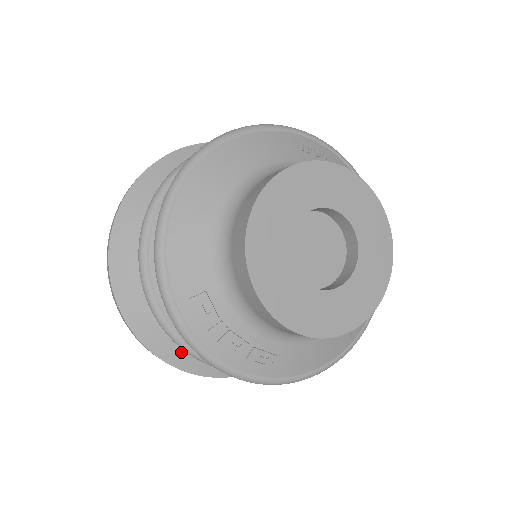
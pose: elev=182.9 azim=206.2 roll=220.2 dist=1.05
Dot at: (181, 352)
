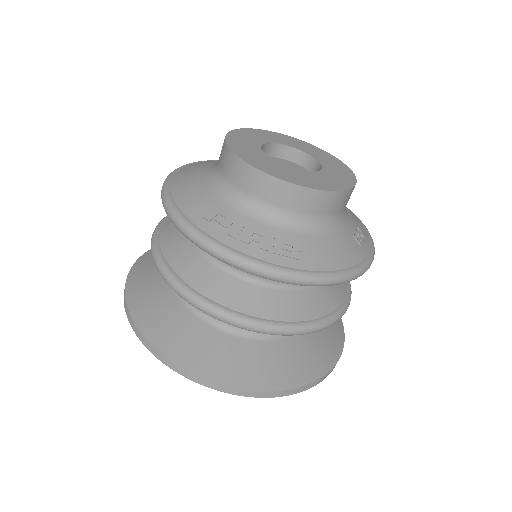
Dot at: (222, 364)
